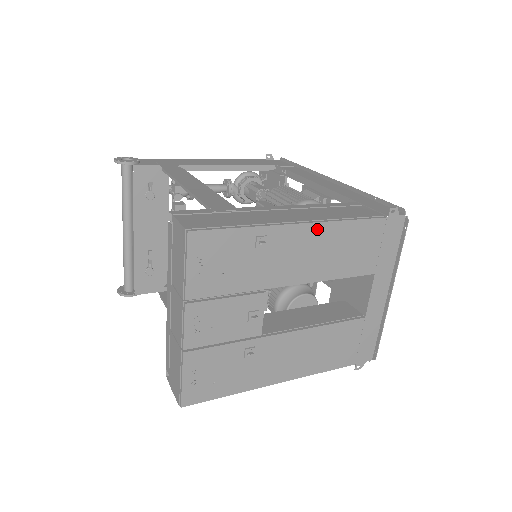
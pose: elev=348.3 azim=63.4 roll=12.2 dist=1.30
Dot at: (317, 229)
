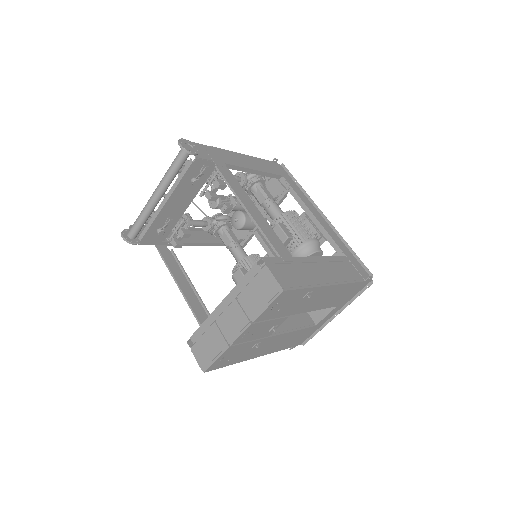
Dot at: (334, 287)
